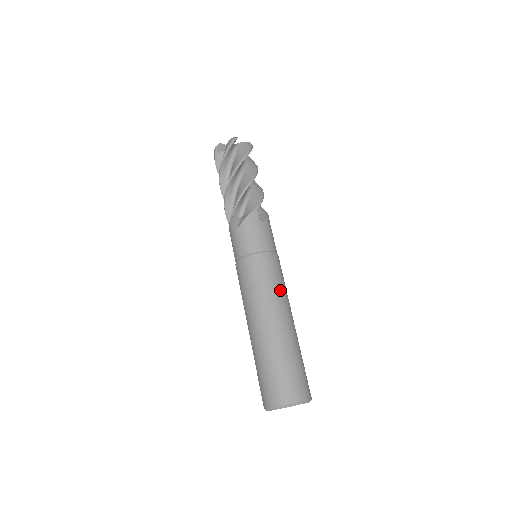
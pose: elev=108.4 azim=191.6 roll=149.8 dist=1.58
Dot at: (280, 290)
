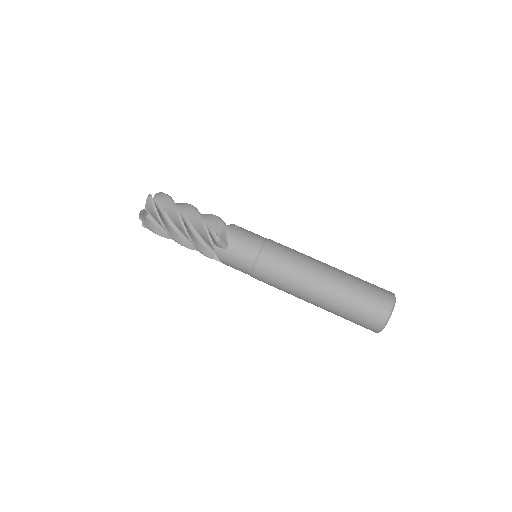
Dot at: (302, 255)
